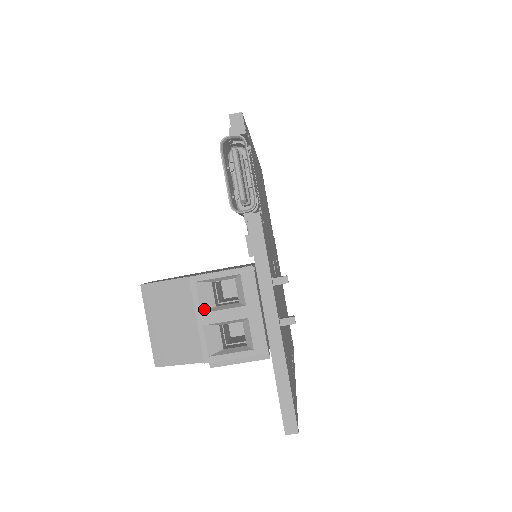
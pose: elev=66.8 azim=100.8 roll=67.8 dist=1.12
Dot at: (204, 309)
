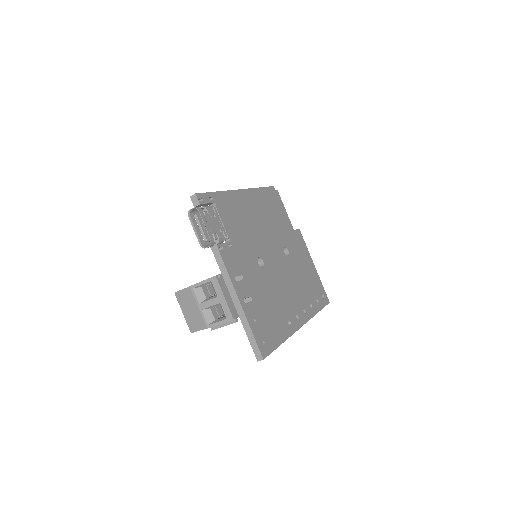
Dot at: (200, 301)
